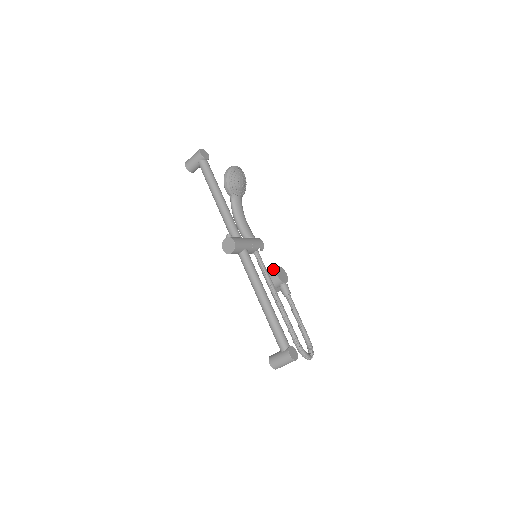
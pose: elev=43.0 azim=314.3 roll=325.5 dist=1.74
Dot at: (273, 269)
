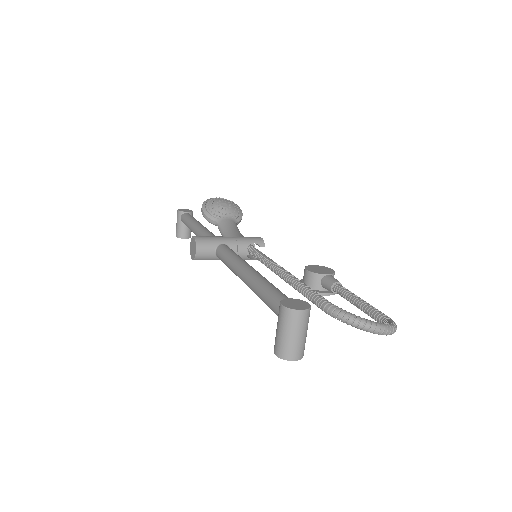
Dot at: occluded
